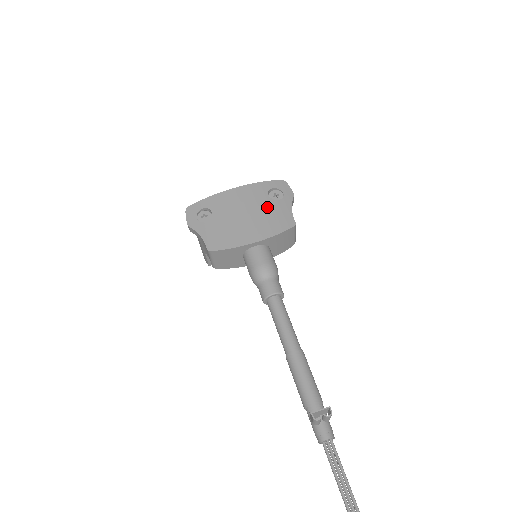
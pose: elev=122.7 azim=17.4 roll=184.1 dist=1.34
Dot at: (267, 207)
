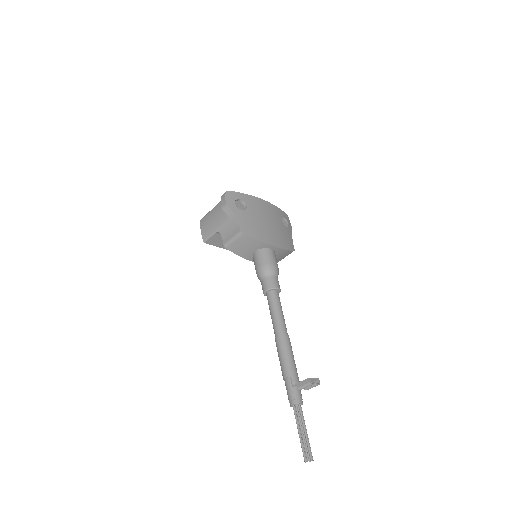
Dot at: (281, 227)
